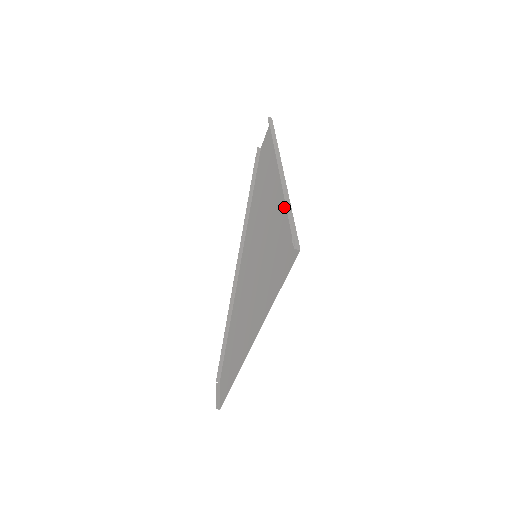
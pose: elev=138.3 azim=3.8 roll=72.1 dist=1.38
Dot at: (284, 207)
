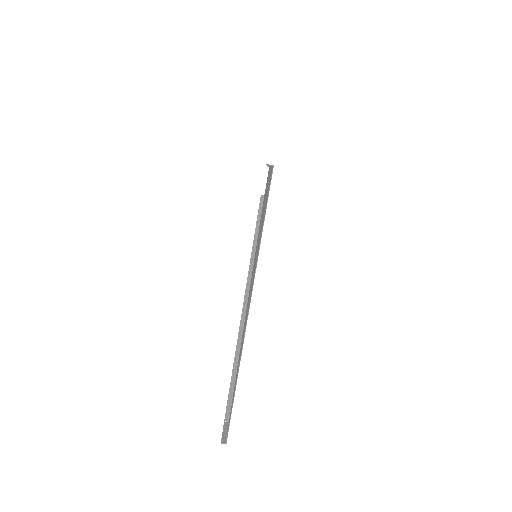
Dot at: occluded
